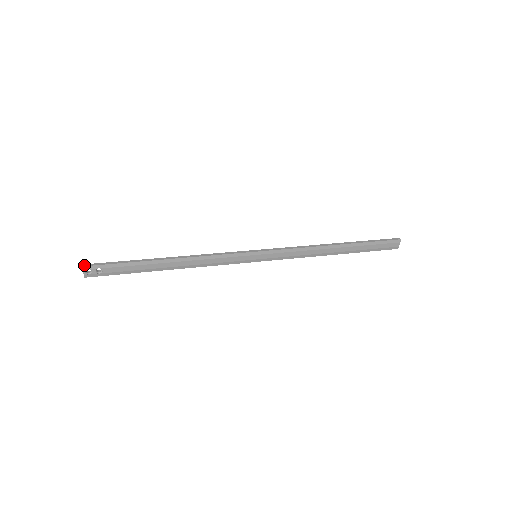
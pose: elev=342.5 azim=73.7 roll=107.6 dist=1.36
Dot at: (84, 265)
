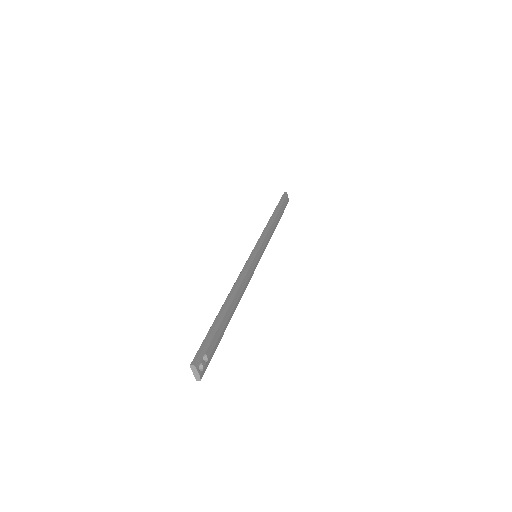
Dot at: (193, 363)
